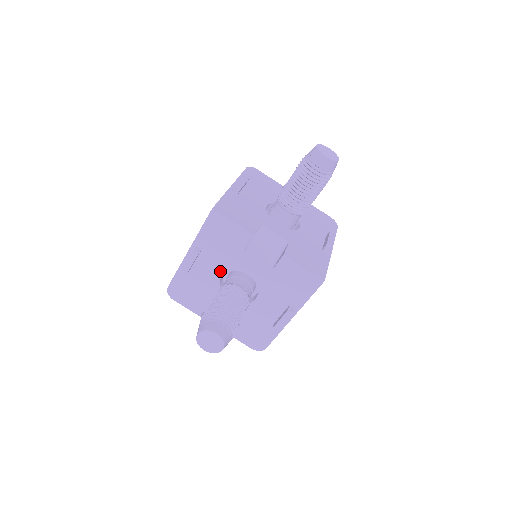
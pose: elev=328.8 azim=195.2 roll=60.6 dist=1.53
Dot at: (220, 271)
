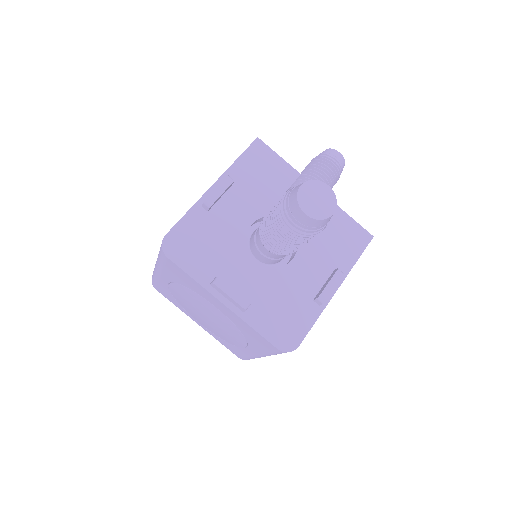
Dot at: (252, 215)
